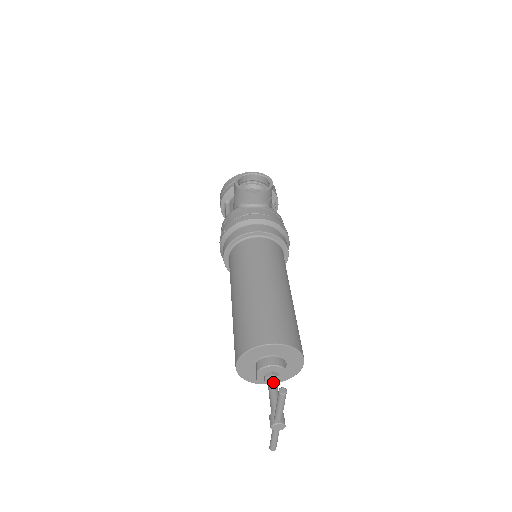
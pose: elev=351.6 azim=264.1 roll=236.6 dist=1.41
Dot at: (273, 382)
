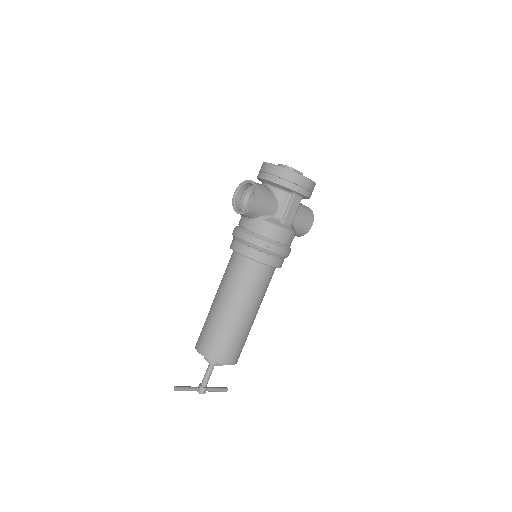
Dot at: (208, 367)
